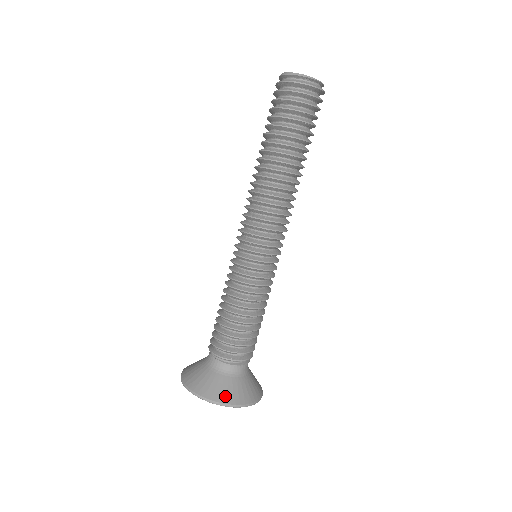
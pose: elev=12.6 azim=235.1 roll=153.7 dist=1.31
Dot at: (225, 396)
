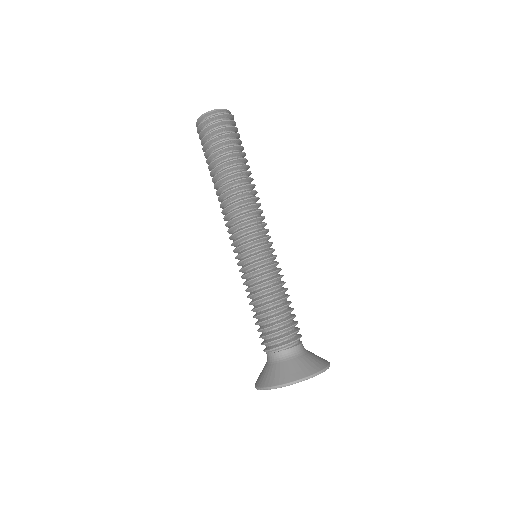
Dot at: (316, 366)
